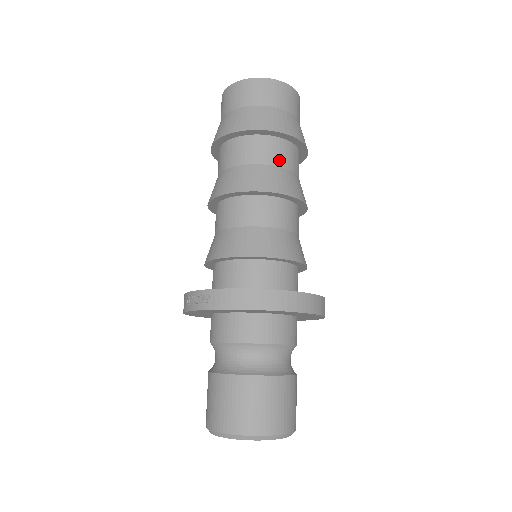
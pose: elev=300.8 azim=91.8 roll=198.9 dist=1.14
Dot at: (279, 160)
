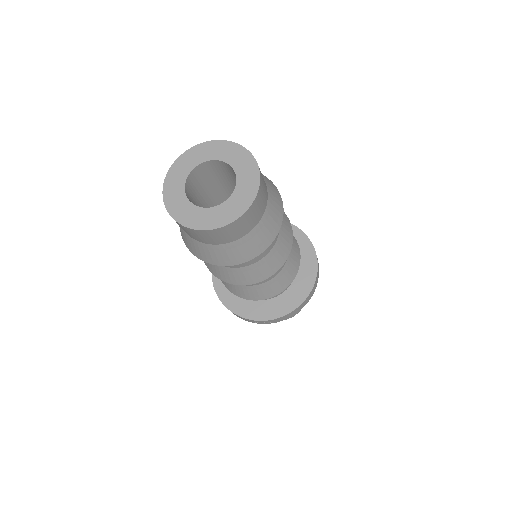
Dot at: (276, 237)
